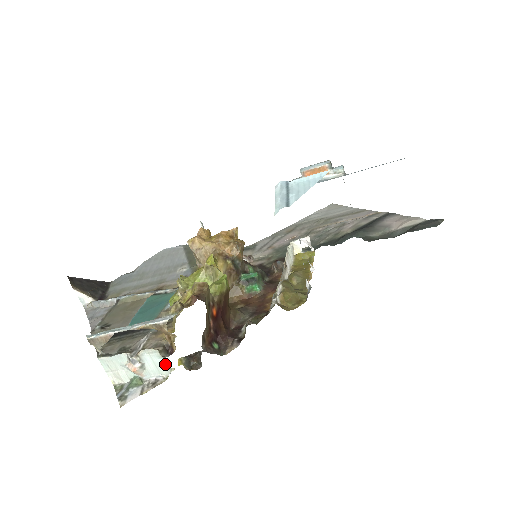
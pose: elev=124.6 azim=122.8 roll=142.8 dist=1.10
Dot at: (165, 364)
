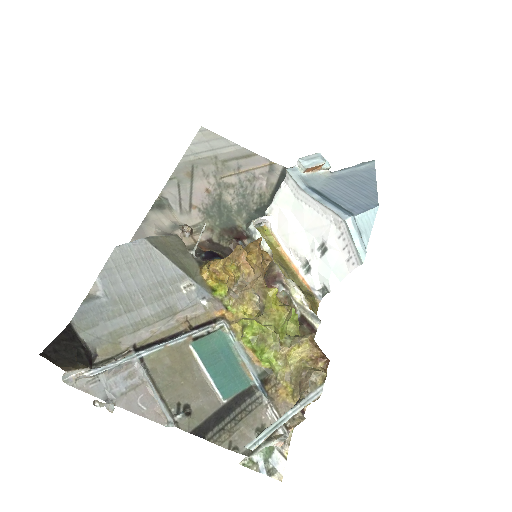
Dot at: occluded
